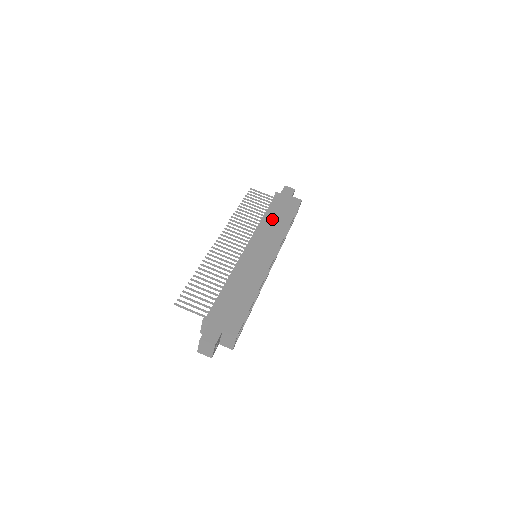
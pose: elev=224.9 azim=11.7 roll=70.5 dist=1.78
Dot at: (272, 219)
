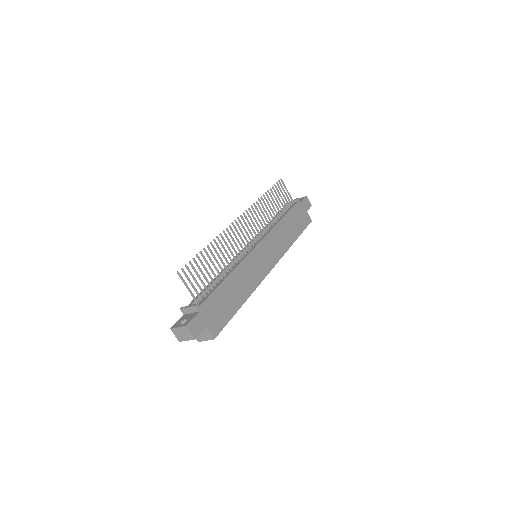
Dot at: (285, 227)
